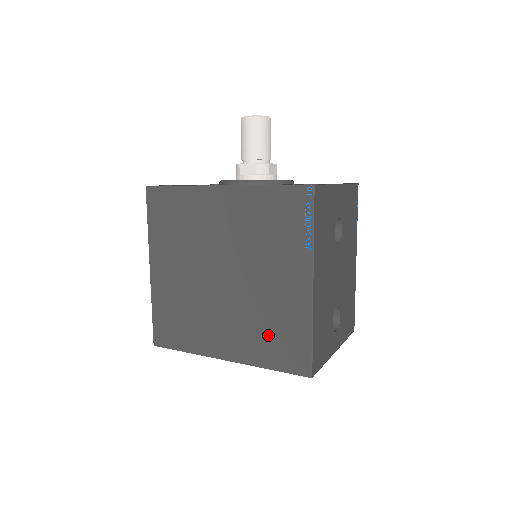
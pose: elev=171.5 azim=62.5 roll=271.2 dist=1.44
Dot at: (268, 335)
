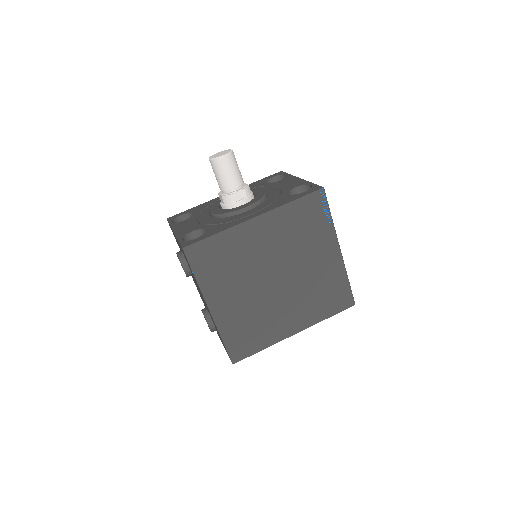
Dot at: (321, 298)
